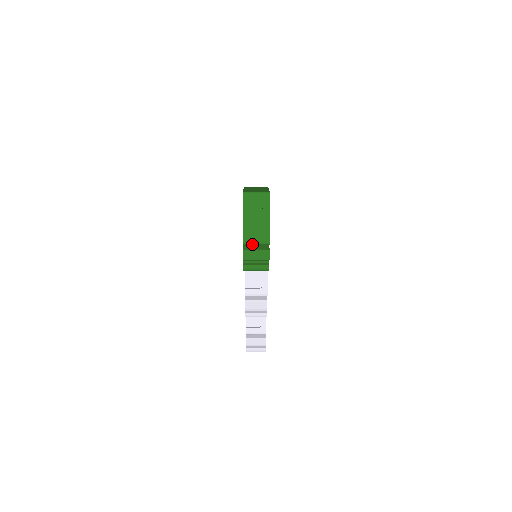
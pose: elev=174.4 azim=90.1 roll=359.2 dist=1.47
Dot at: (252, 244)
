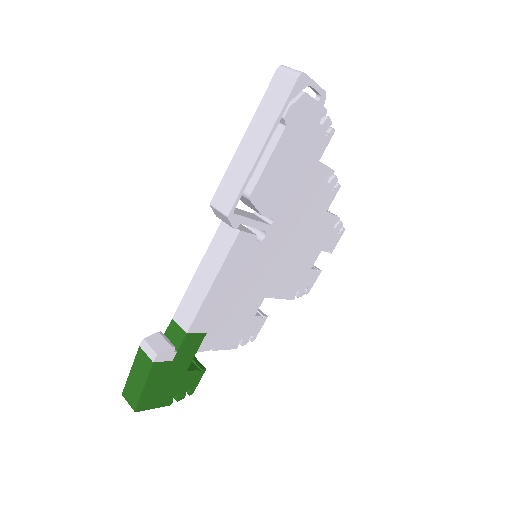
Dot at: occluded
